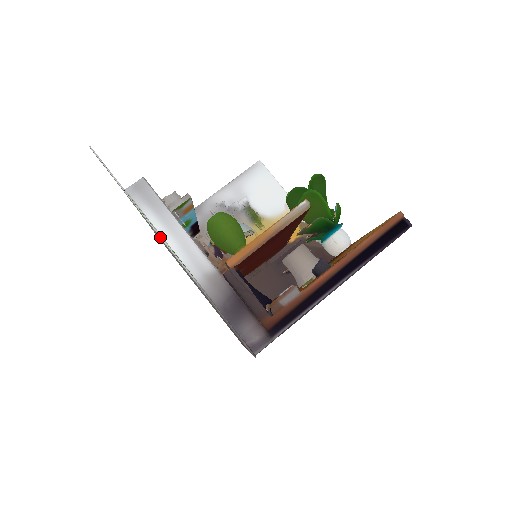
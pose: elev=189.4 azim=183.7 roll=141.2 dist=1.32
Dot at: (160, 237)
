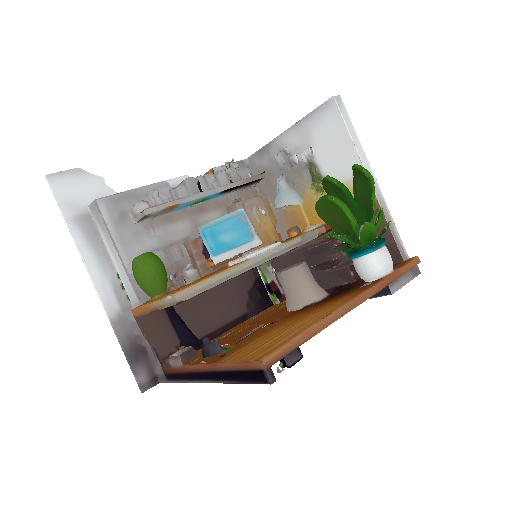
Dot at: (89, 272)
